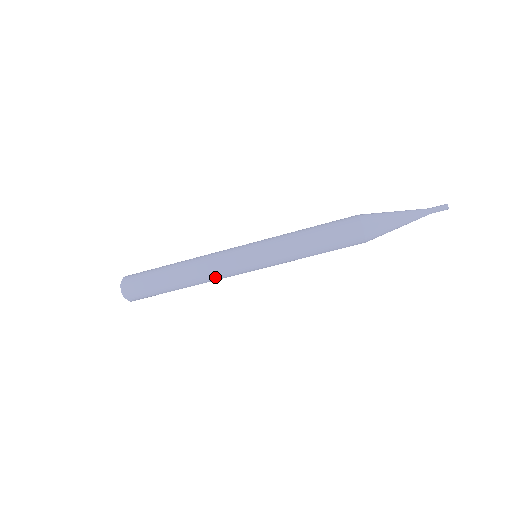
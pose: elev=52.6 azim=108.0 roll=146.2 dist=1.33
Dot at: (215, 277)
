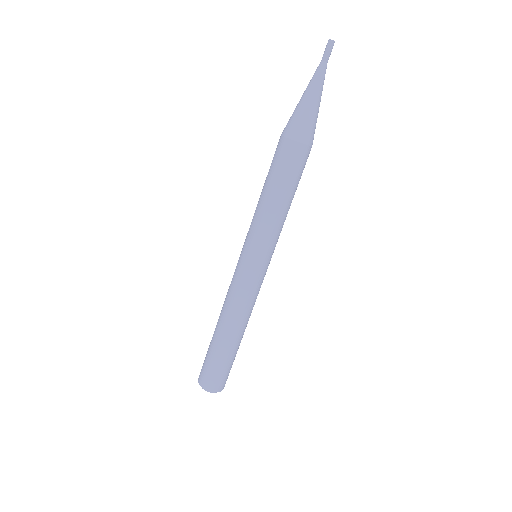
Dot at: (238, 303)
